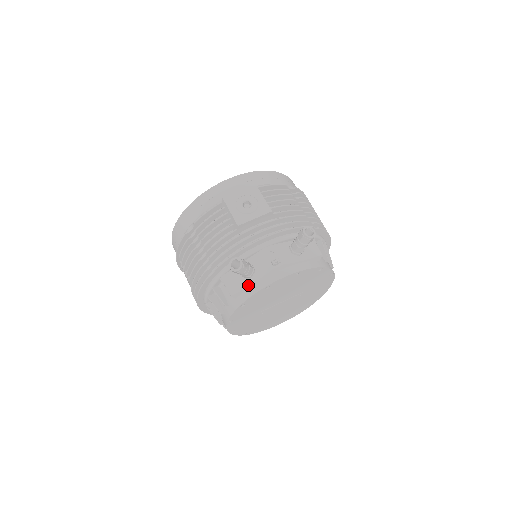
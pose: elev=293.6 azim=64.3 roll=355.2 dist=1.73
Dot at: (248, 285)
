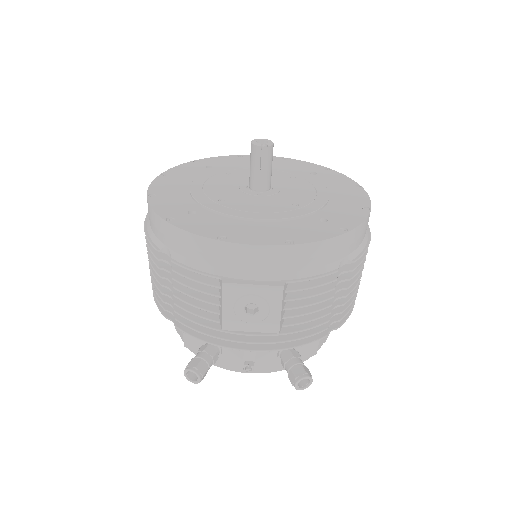
Dot at: occluded
